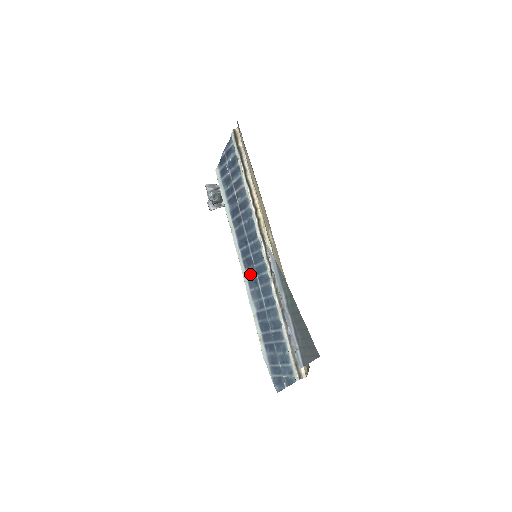
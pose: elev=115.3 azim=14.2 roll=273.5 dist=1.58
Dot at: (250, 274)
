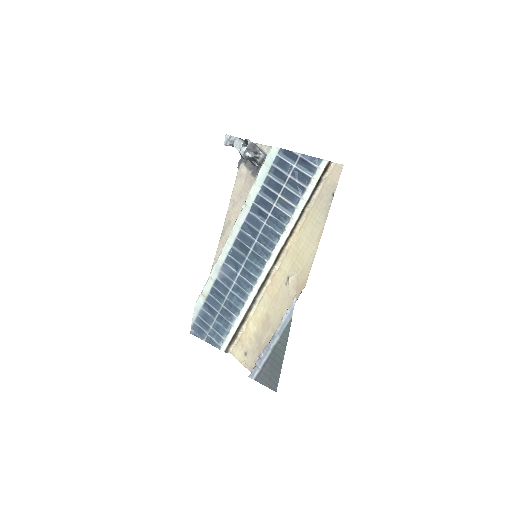
Dot at: (236, 255)
